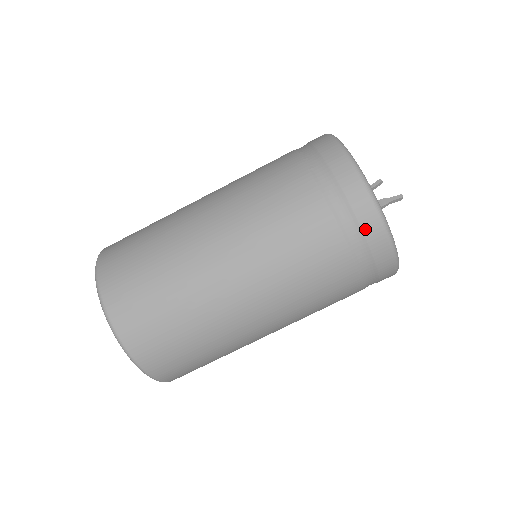
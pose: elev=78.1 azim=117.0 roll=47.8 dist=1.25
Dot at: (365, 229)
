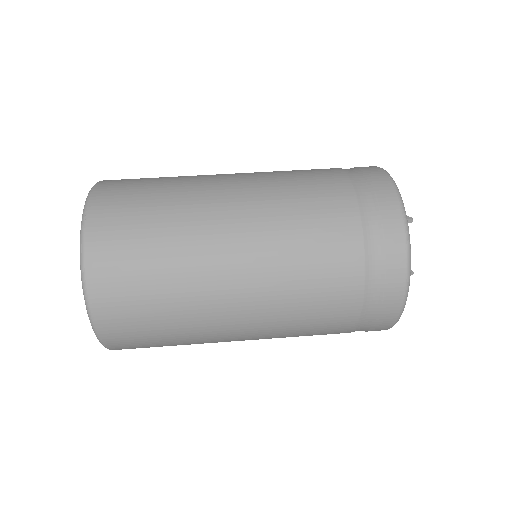
Dot at: occluded
